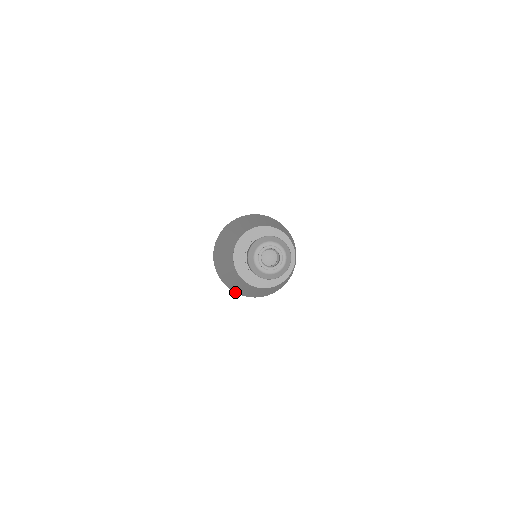
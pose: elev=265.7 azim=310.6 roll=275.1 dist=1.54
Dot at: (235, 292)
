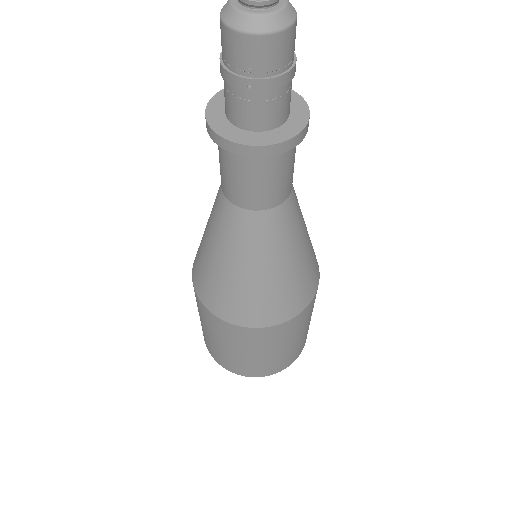
Dot at: (254, 327)
